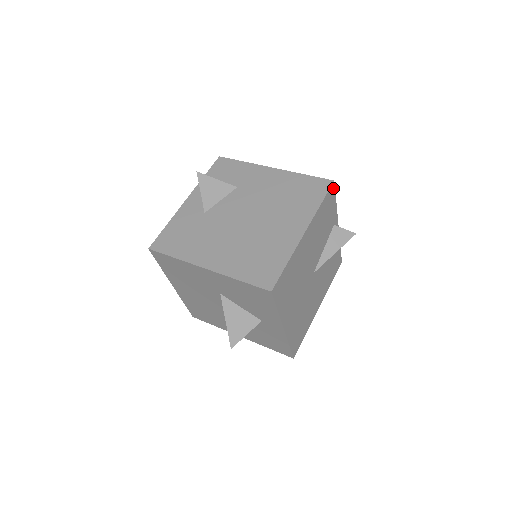
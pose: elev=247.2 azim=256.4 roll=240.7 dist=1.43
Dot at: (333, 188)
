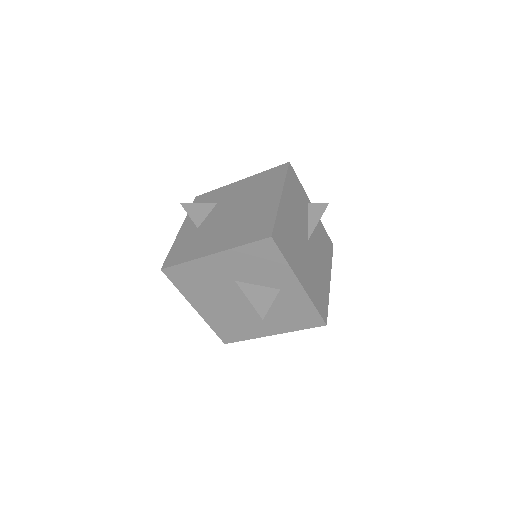
Dot at: (291, 168)
